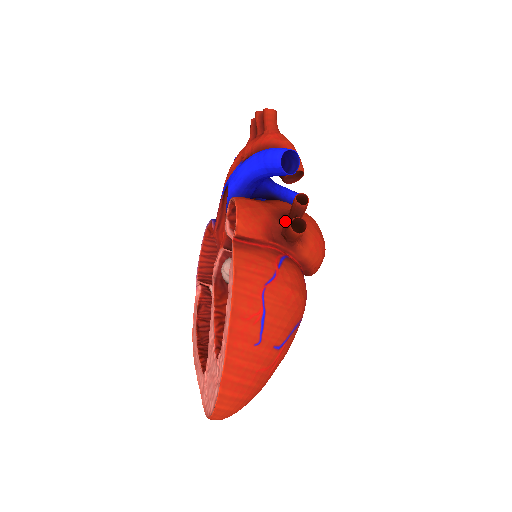
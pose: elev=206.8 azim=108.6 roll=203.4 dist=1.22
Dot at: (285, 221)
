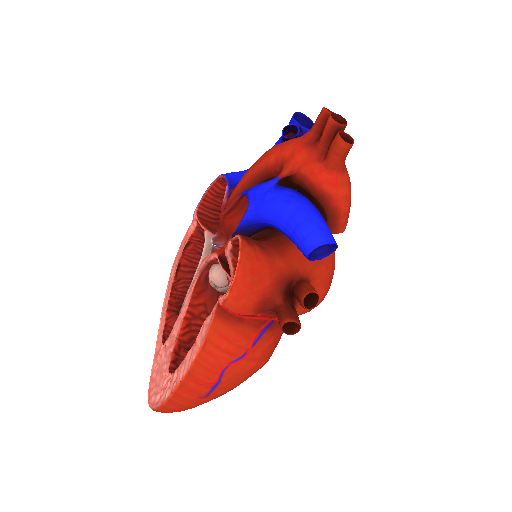
Dot at: (288, 290)
